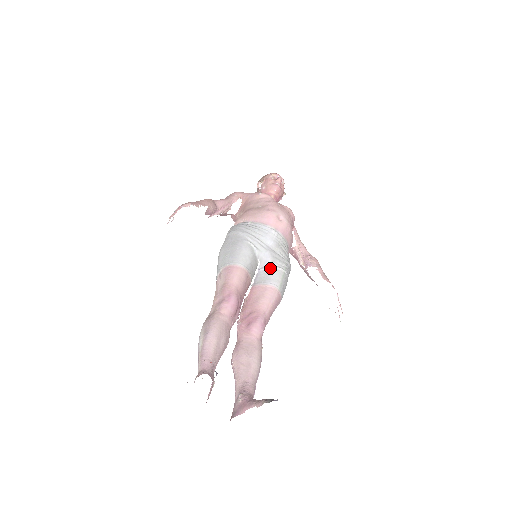
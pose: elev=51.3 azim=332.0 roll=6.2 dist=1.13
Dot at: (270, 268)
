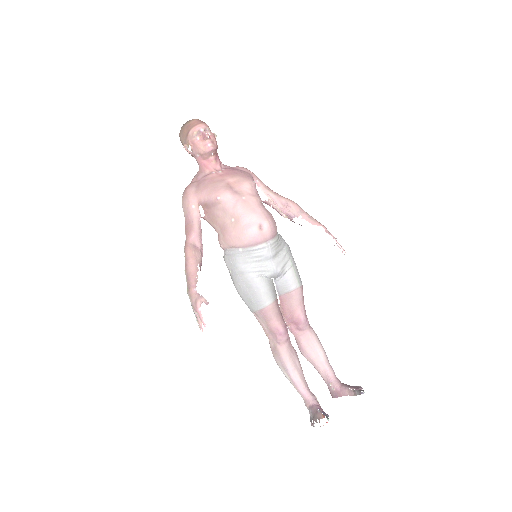
Dot at: (283, 276)
